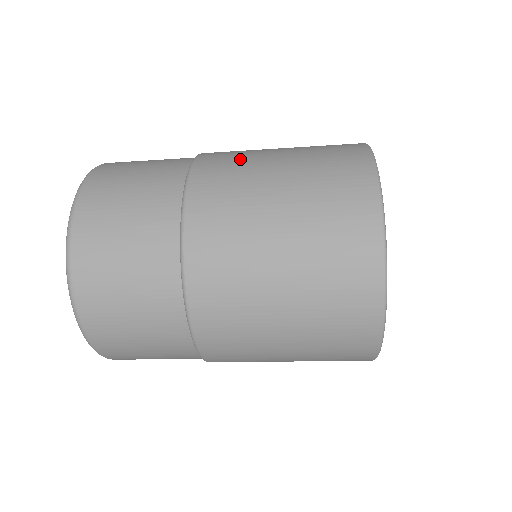
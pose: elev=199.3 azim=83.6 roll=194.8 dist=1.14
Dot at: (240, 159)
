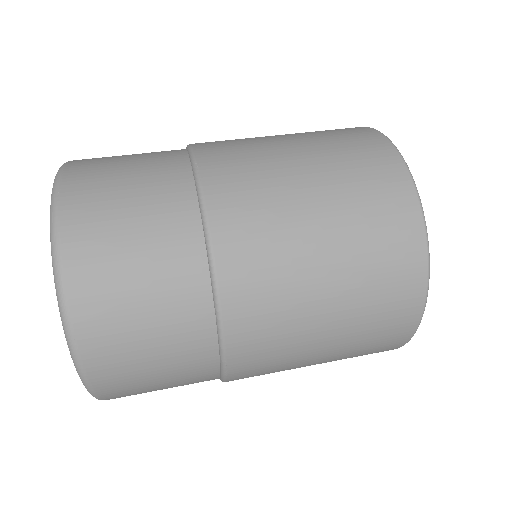
Dot at: (280, 294)
